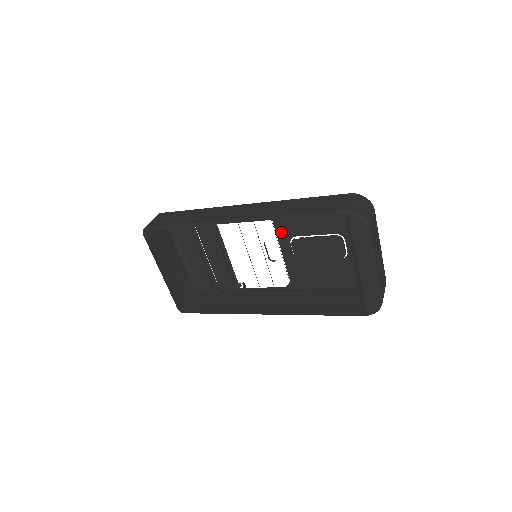
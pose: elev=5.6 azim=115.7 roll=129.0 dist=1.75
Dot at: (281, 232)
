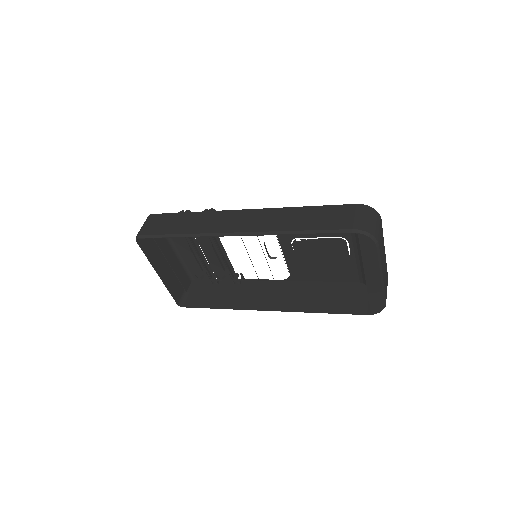
Dot at: occluded
